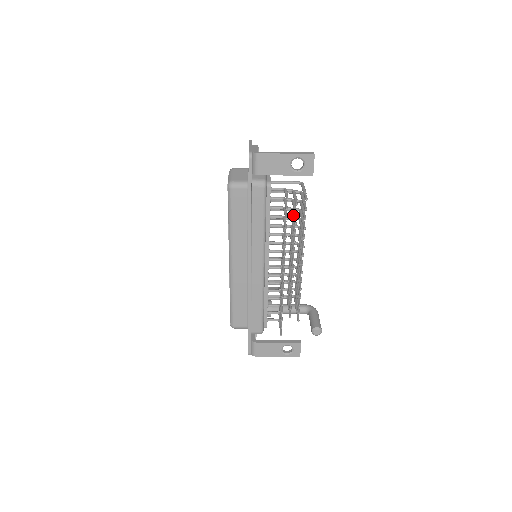
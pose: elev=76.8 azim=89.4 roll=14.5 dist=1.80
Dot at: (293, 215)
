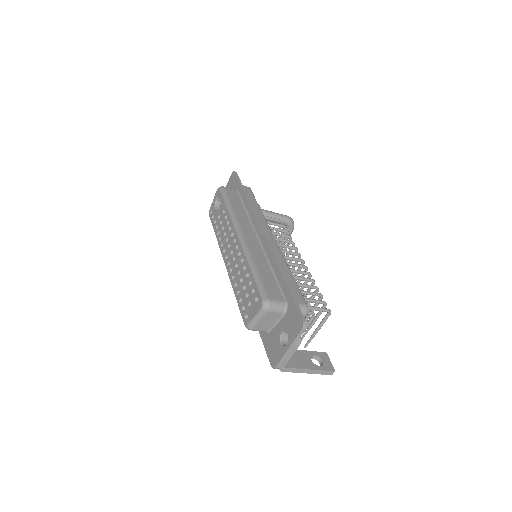
Dot at: occluded
